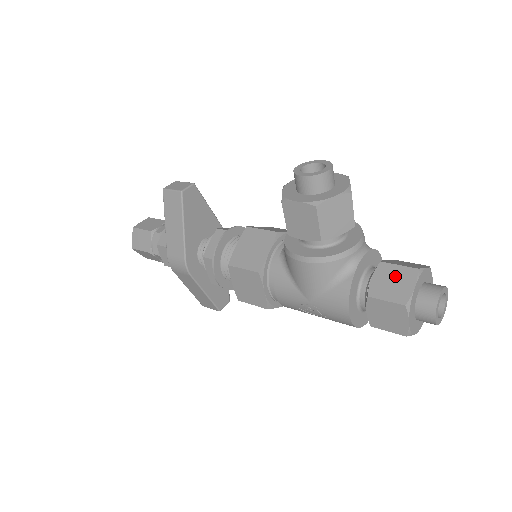
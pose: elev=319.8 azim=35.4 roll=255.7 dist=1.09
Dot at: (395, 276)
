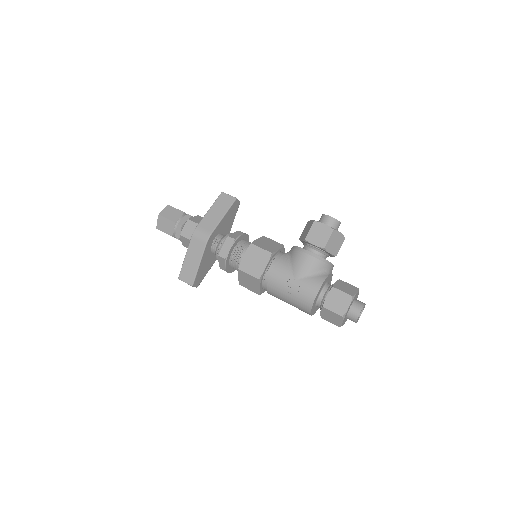
Dot at: (347, 286)
